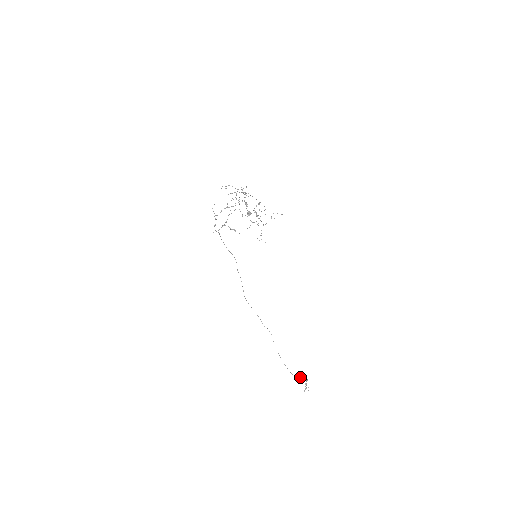
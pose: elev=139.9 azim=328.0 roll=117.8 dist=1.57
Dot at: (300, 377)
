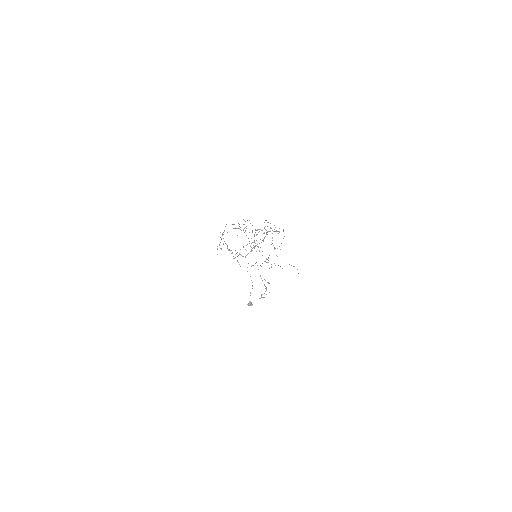
Dot at: (261, 297)
